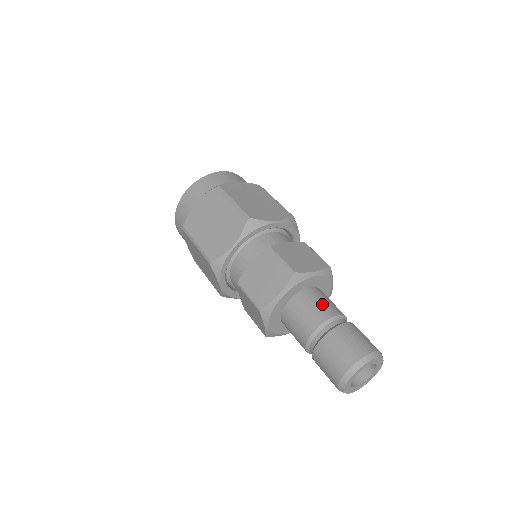
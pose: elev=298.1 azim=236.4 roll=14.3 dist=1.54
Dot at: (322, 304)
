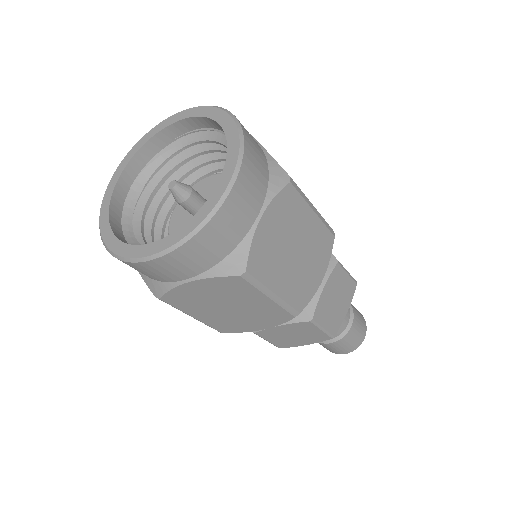
Dot at: occluded
